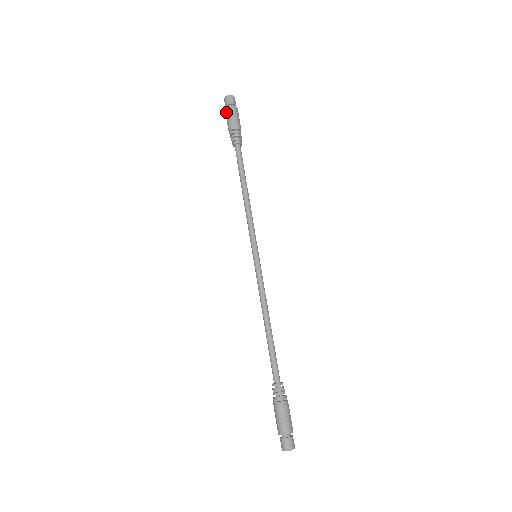
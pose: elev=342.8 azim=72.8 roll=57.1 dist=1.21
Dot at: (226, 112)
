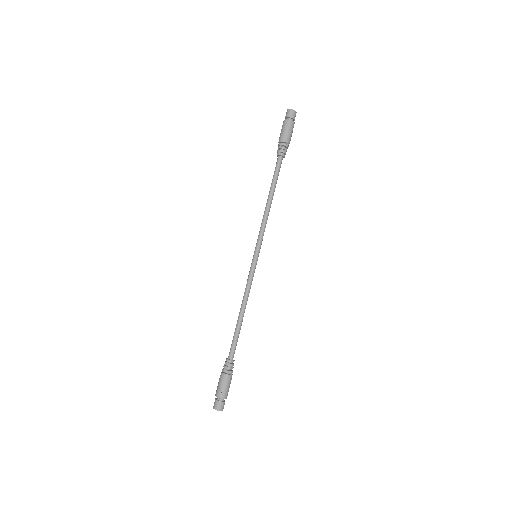
Dot at: (282, 125)
